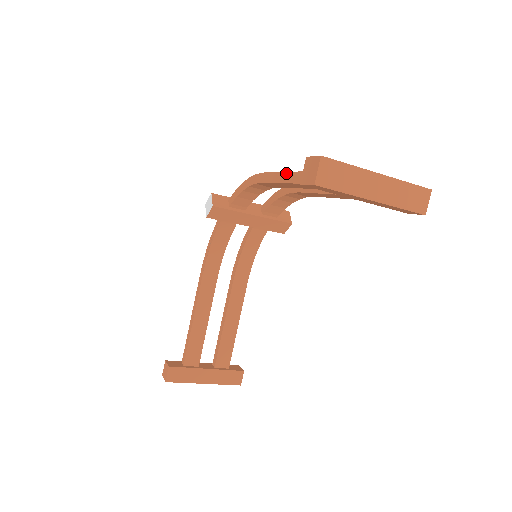
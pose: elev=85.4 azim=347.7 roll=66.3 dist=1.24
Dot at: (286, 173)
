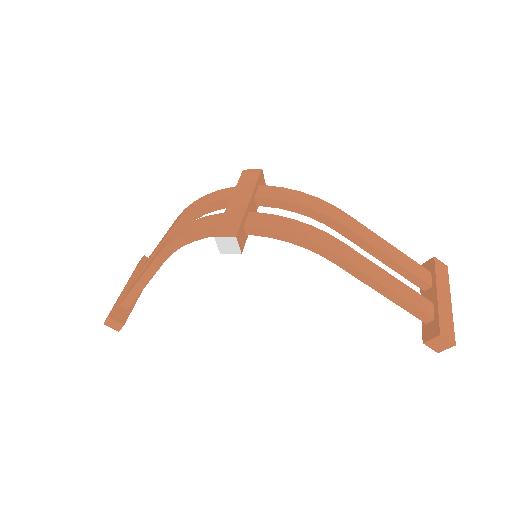
Dot at: (381, 285)
